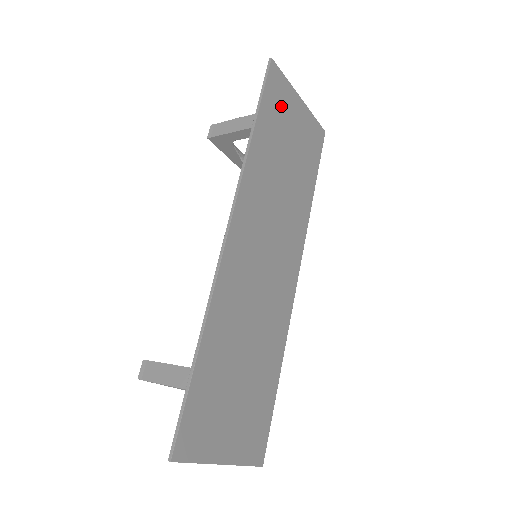
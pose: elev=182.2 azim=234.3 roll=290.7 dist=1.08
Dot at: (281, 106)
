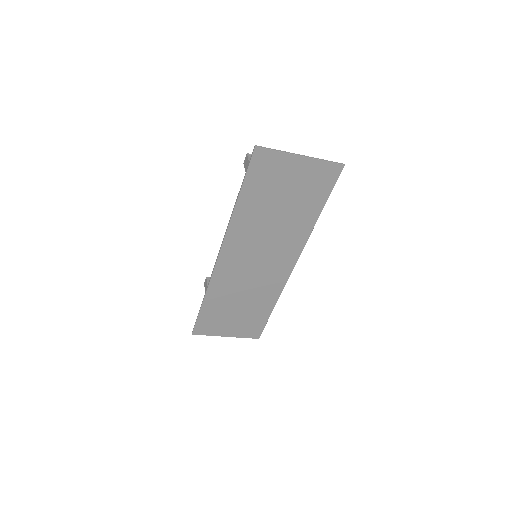
Dot at: (270, 174)
